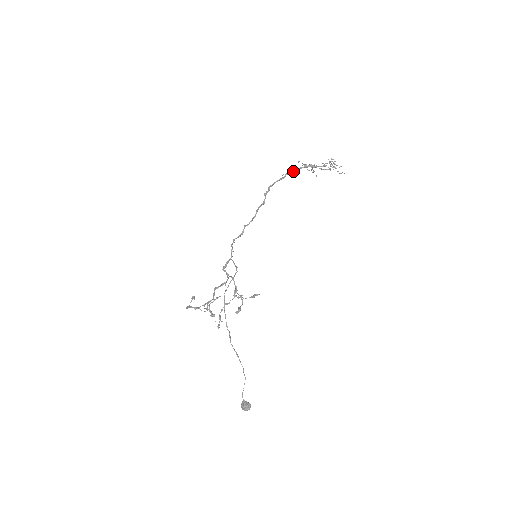
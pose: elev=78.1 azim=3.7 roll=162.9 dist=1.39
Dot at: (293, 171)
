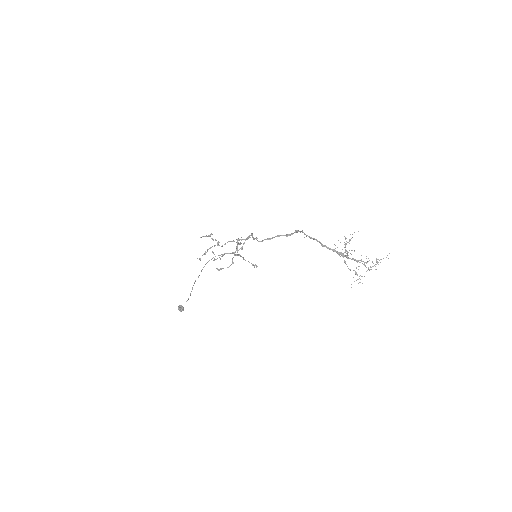
Dot at: (320, 243)
